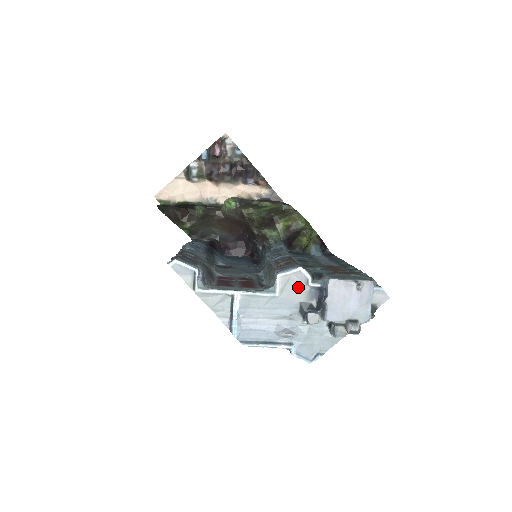
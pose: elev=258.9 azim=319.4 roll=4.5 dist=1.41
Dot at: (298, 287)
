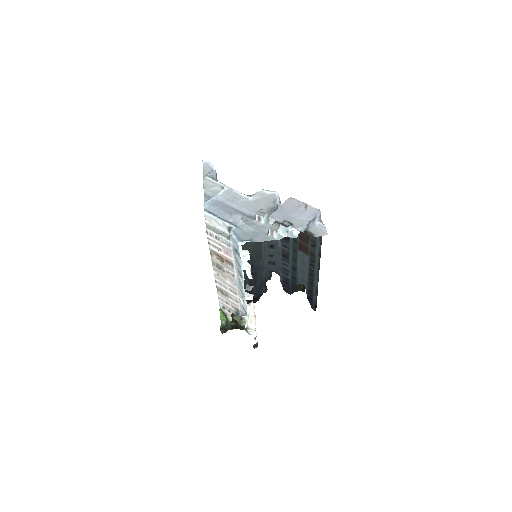
Dot at: (267, 203)
